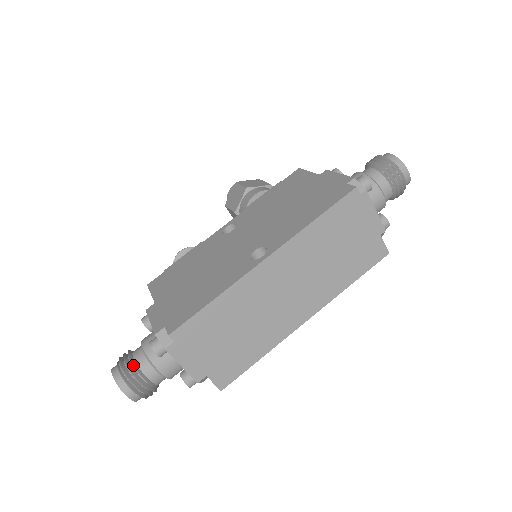
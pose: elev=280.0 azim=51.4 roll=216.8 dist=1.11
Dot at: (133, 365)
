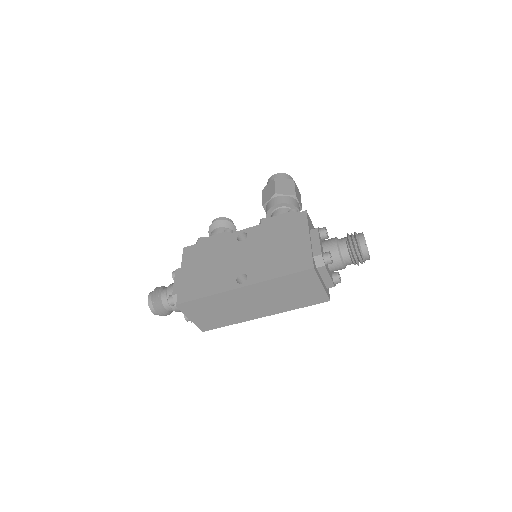
Dot at: (159, 301)
